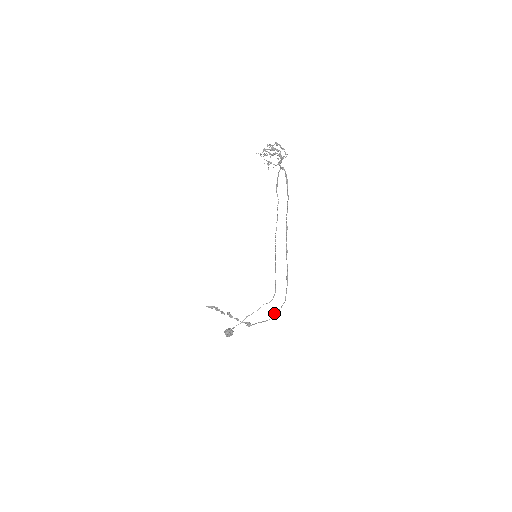
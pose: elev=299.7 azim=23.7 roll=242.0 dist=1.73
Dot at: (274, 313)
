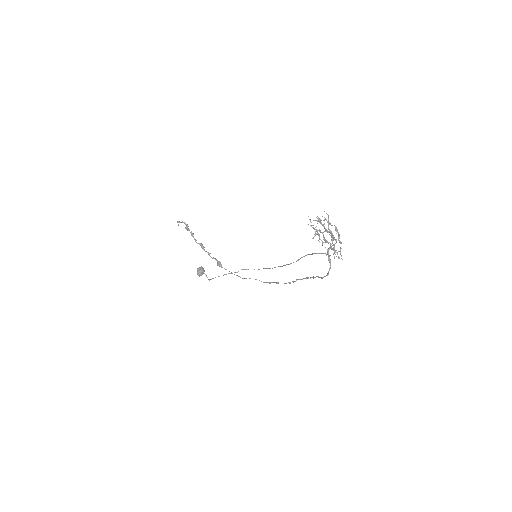
Dot at: occluded
